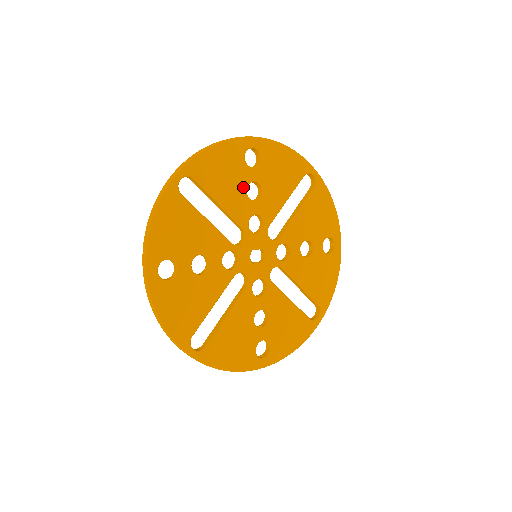
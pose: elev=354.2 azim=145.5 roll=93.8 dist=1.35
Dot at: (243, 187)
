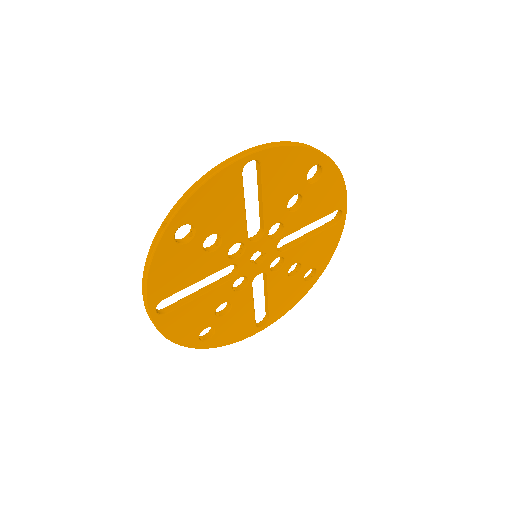
Dot at: (290, 195)
